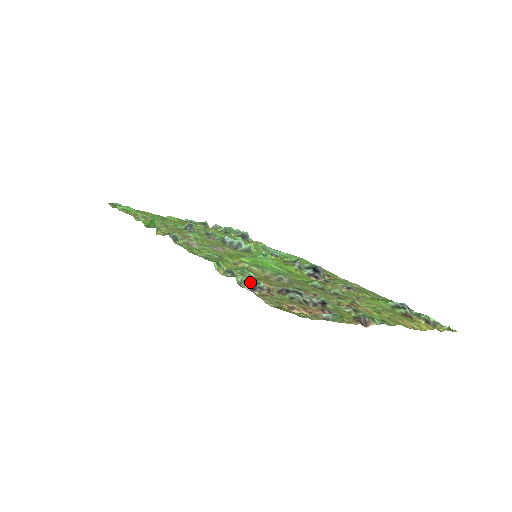
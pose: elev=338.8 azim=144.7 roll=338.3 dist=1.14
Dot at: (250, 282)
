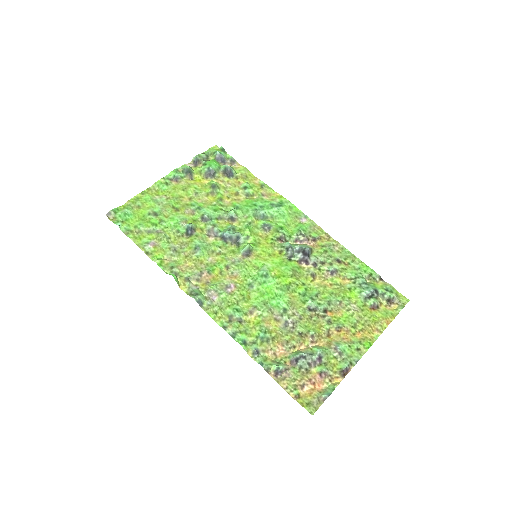
Dot at: (273, 366)
